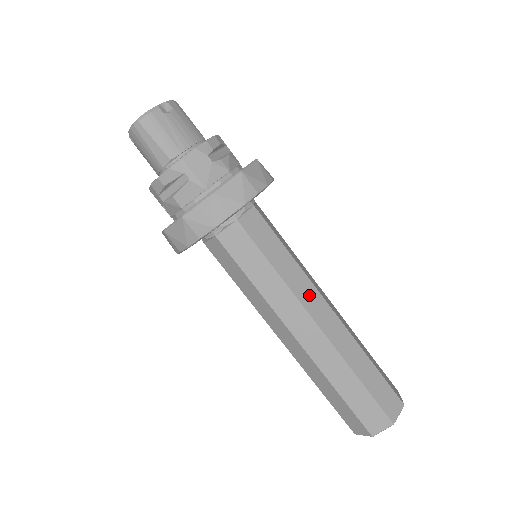
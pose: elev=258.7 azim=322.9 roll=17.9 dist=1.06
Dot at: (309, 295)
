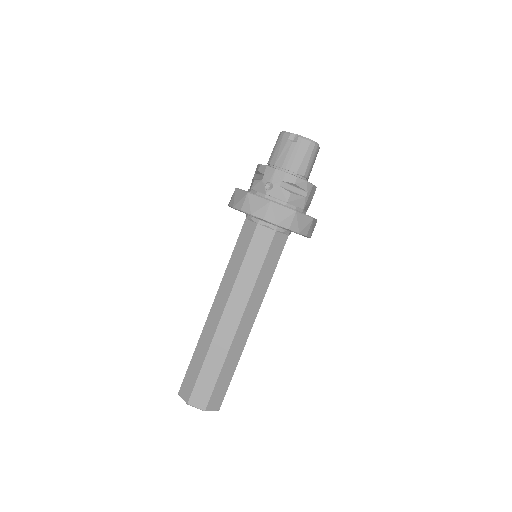
Dot at: occluded
